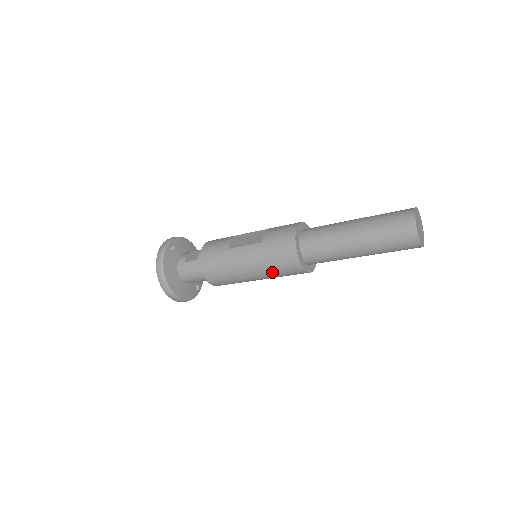
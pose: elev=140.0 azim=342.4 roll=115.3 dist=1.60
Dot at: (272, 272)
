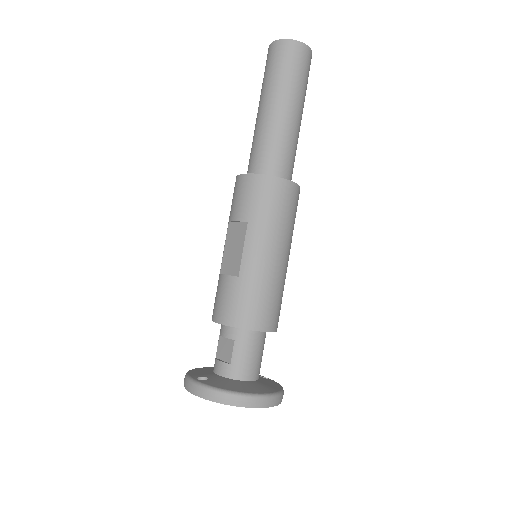
Dot at: (288, 227)
